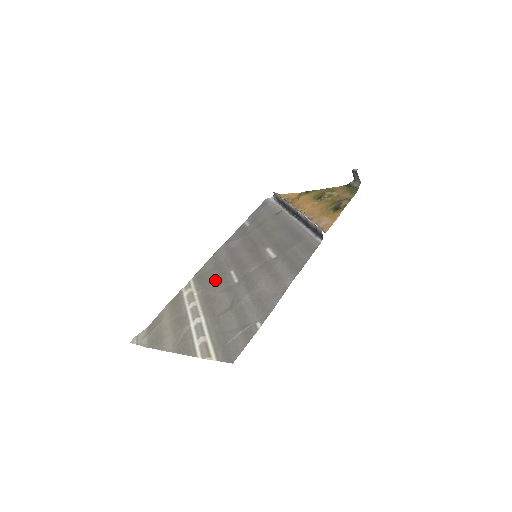
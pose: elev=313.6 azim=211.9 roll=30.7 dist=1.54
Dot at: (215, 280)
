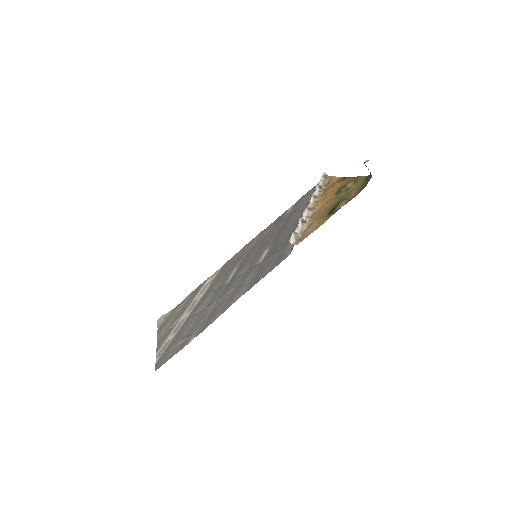
Dot at: (223, 275)
